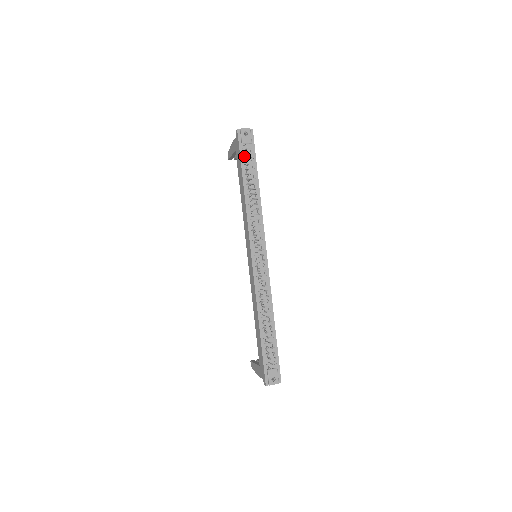
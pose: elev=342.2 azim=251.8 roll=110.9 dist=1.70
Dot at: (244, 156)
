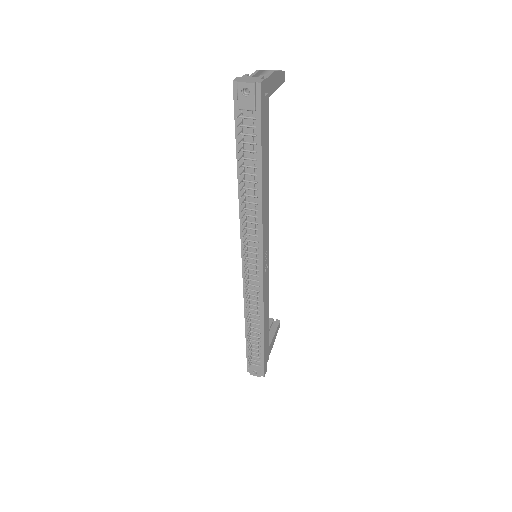
Dot at: (241, 129)
